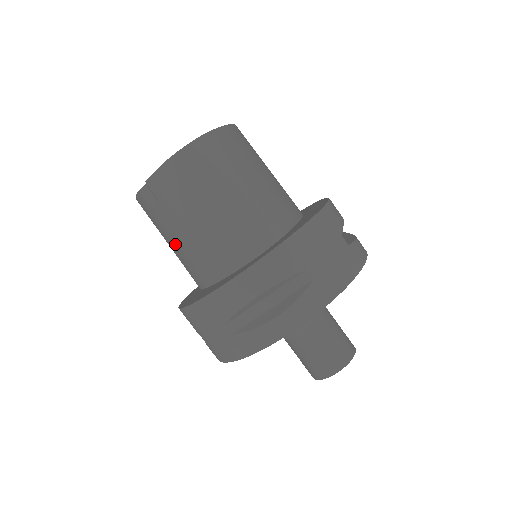
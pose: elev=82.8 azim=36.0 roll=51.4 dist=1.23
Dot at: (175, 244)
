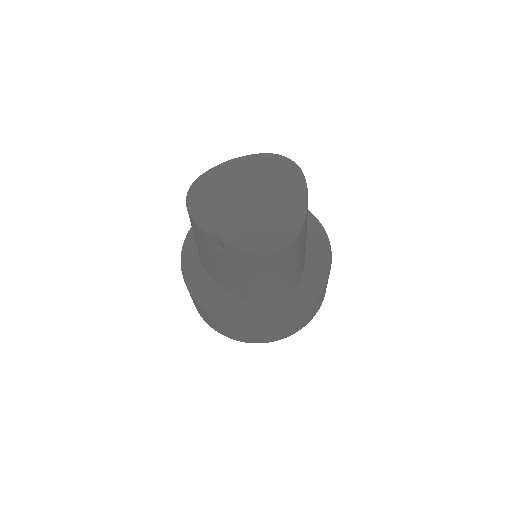
Dot at: (212, 262)
